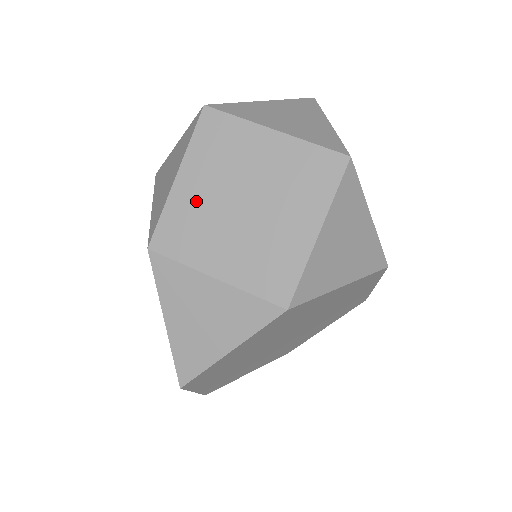
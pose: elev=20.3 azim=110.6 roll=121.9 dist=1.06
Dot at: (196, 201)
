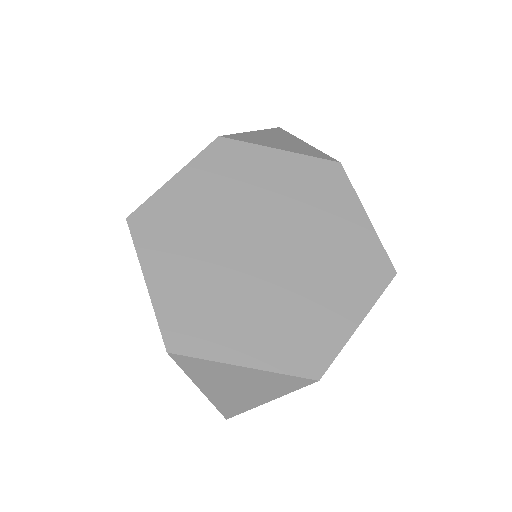
Dot at: occluded
